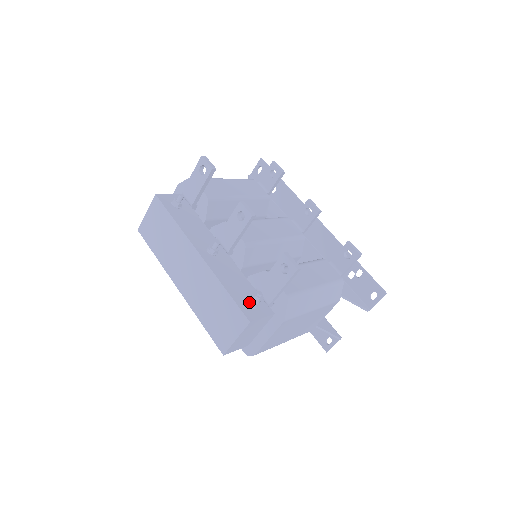
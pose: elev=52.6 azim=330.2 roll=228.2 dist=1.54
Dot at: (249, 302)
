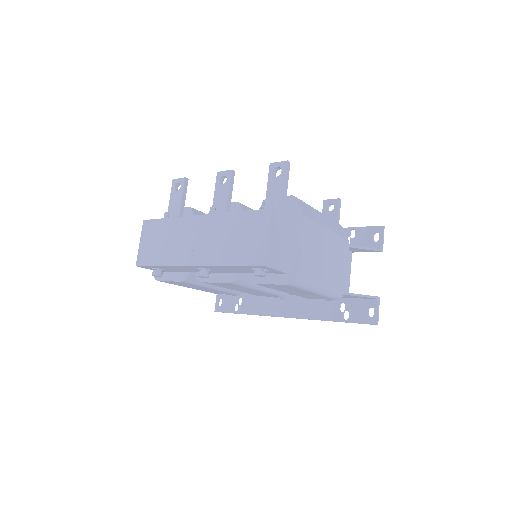
Dot at: occluded
